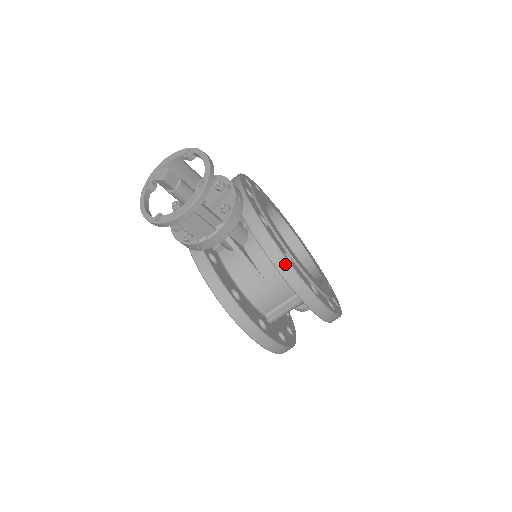
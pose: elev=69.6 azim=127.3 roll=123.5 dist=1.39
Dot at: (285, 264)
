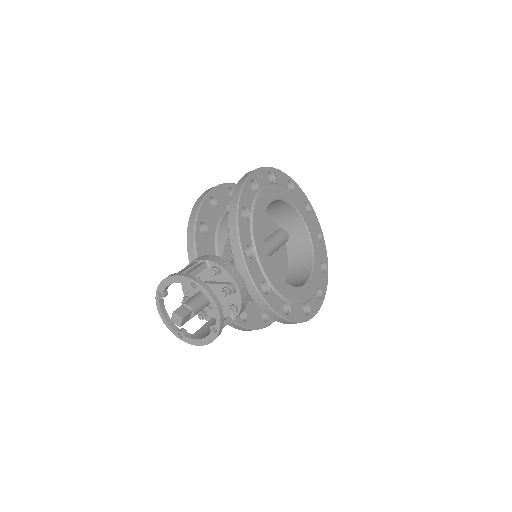
Dot at: (284, 321)
